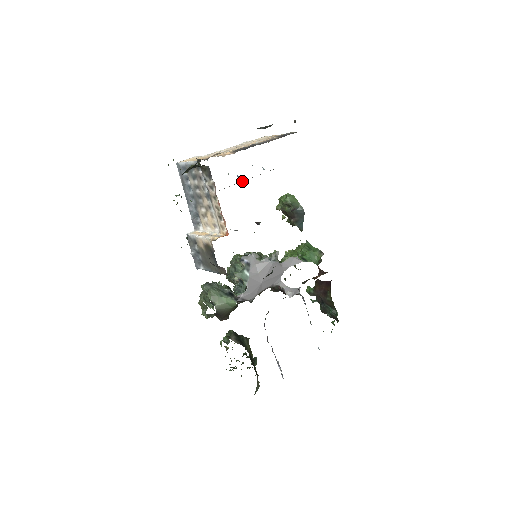
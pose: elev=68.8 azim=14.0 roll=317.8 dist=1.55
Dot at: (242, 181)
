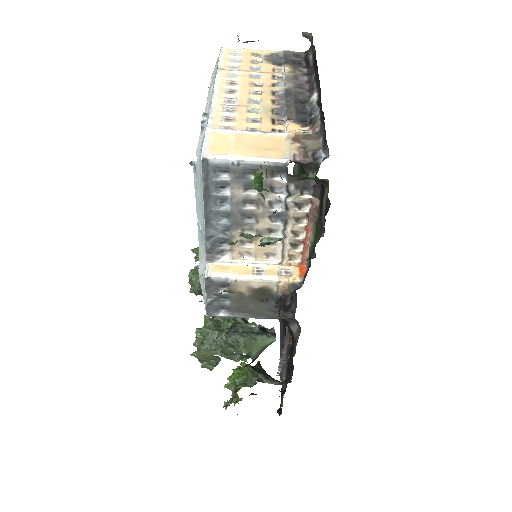
Dot at: occluded
